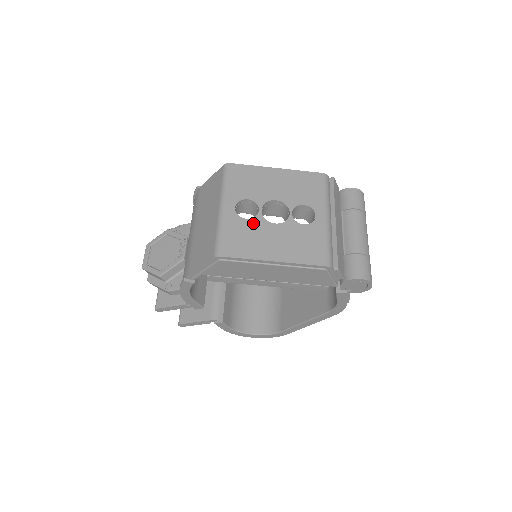
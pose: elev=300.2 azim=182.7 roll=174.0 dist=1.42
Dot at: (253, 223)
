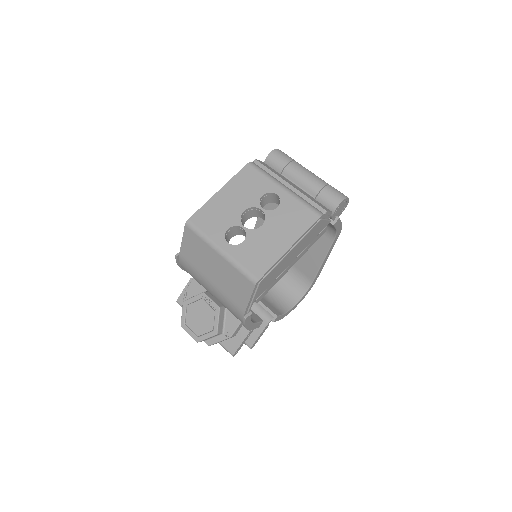
Dot at: (250, 240)
